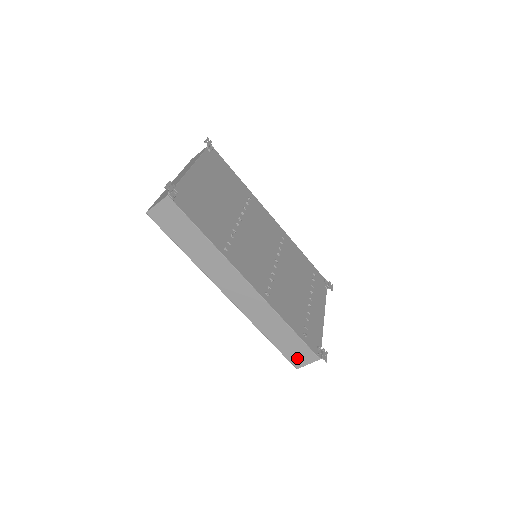
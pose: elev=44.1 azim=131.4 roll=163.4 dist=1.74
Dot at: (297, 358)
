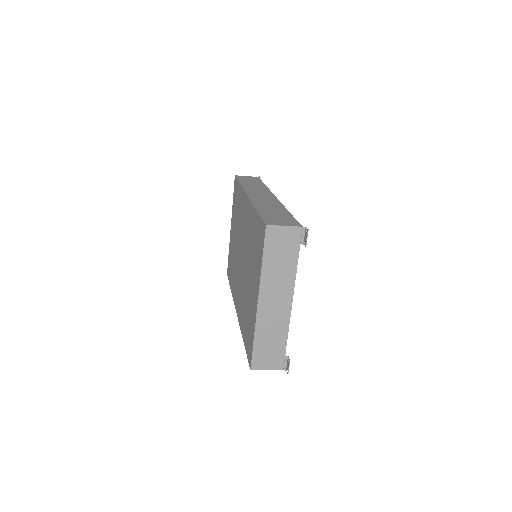
Dot at: occluded
